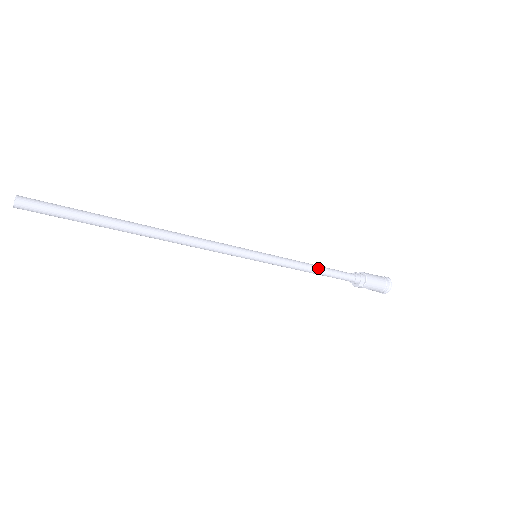
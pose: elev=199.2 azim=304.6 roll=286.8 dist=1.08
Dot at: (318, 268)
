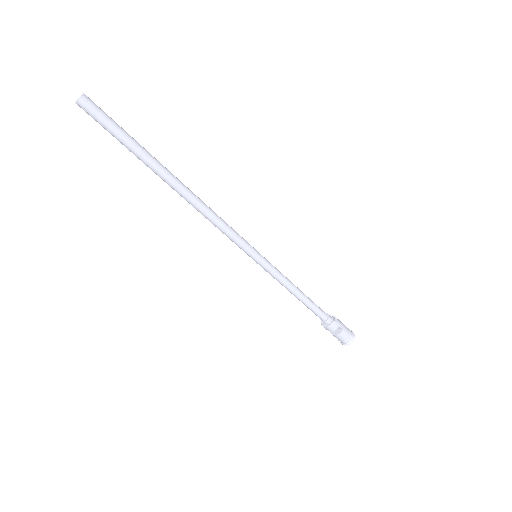
Dot at: (300, 290)
